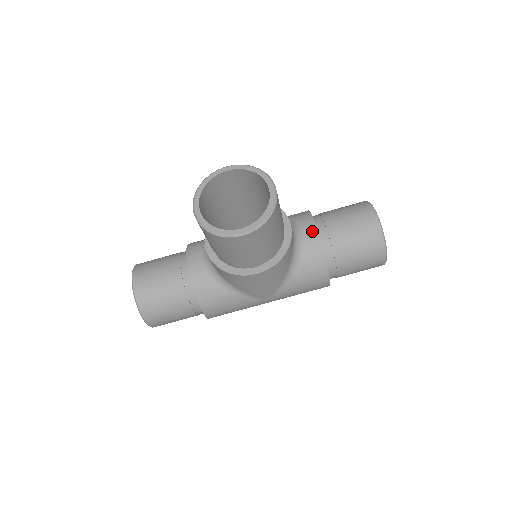
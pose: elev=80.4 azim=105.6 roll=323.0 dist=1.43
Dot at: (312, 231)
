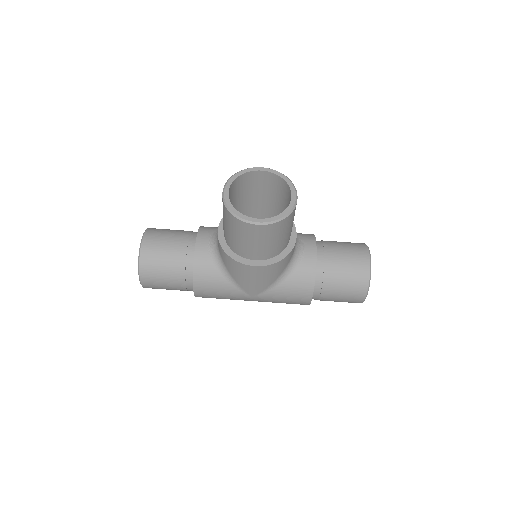
Dot at: (312, 250)
